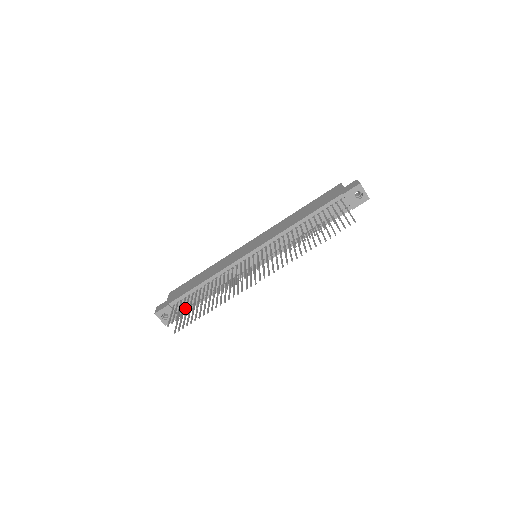
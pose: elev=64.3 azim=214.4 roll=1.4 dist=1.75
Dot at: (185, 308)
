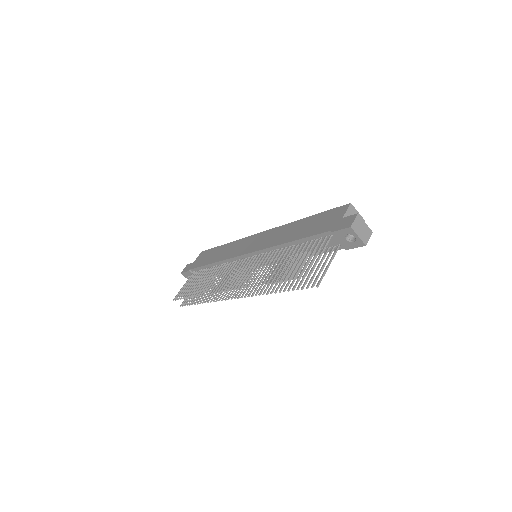
Dot at: (189, 288)
